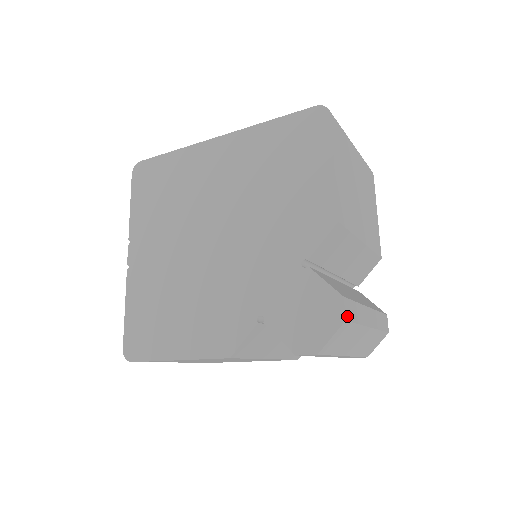
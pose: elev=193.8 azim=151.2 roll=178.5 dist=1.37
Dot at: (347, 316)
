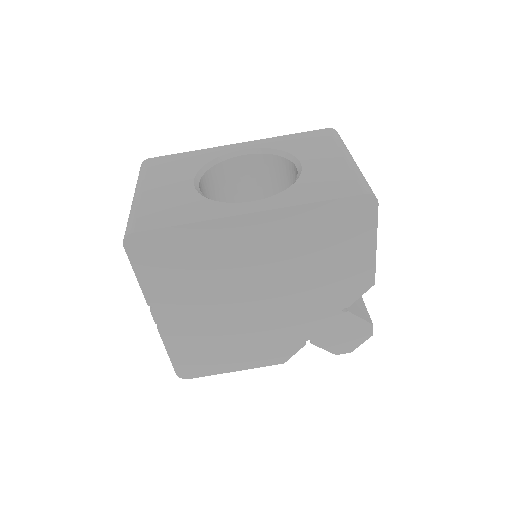
Dot at: occluded
